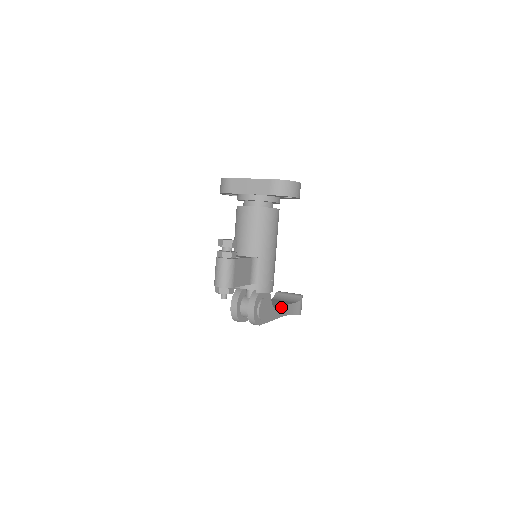
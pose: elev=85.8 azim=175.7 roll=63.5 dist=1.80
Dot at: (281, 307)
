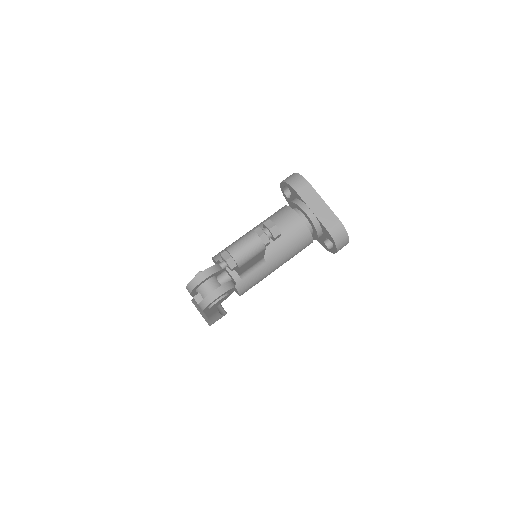
Dot at: (217, 309)
